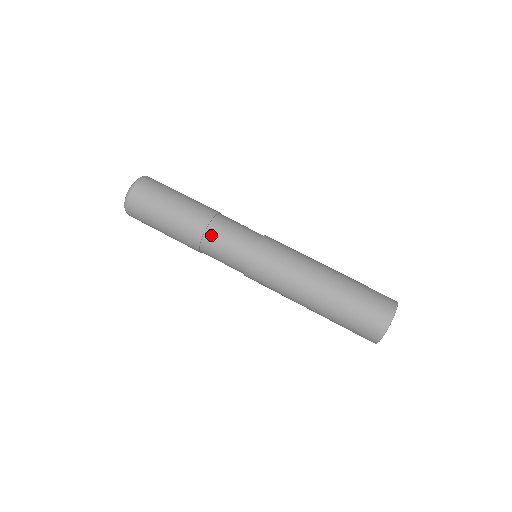
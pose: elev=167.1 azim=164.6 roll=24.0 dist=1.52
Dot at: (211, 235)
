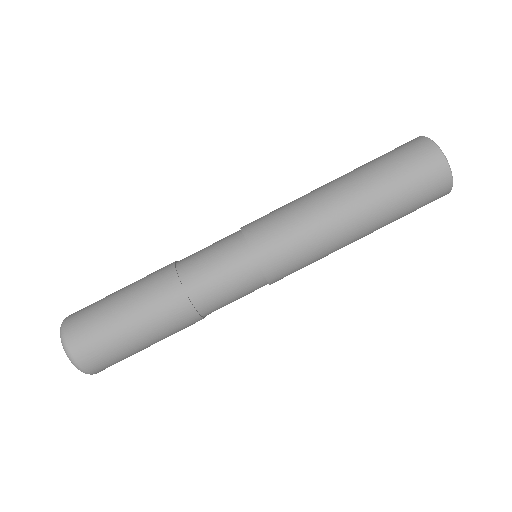
Dot at: (209, 310)
